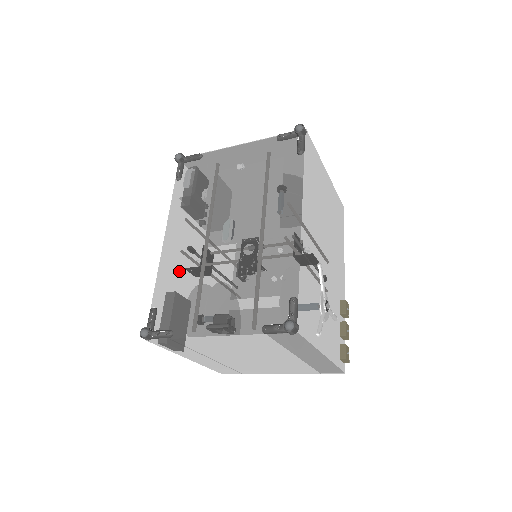
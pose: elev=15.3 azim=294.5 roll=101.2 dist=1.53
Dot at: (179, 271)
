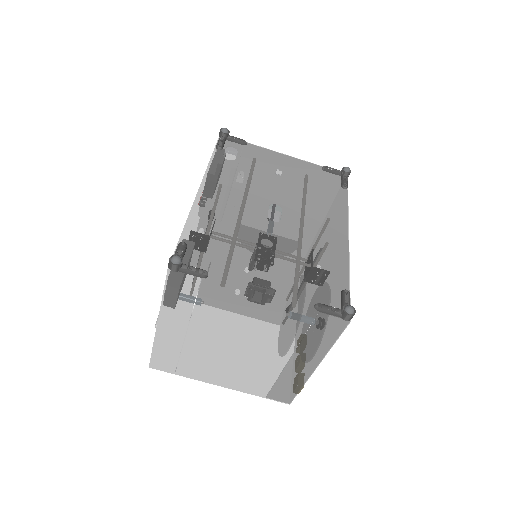
Dot at: (218, 223)
